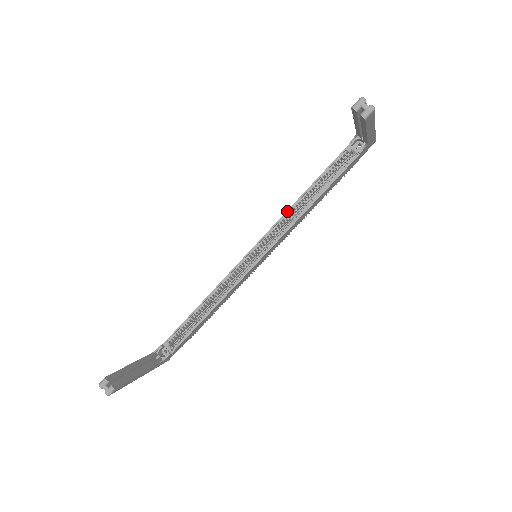
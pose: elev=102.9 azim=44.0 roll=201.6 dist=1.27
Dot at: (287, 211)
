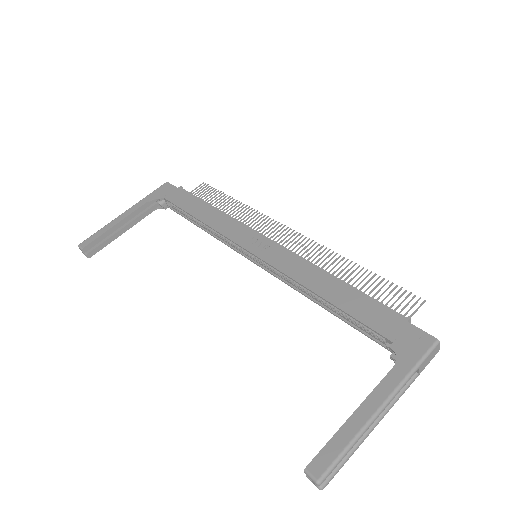
Dot at: (297, 282)
